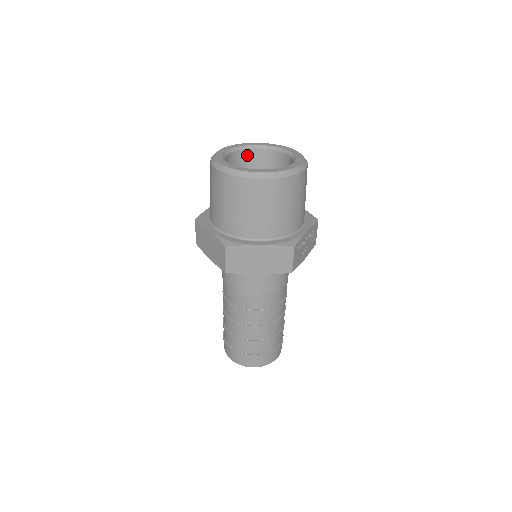
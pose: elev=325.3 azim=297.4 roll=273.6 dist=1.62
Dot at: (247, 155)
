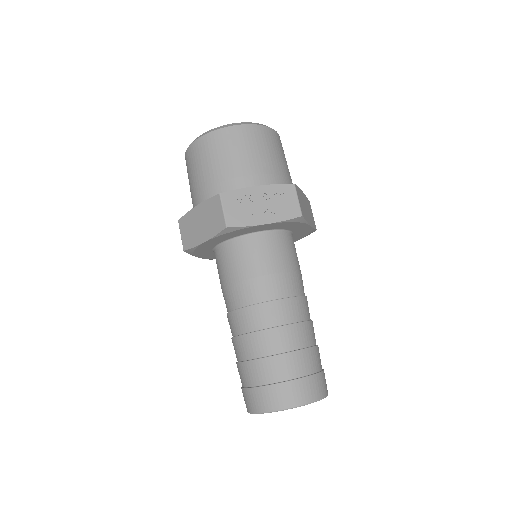
Dot at: occluded
